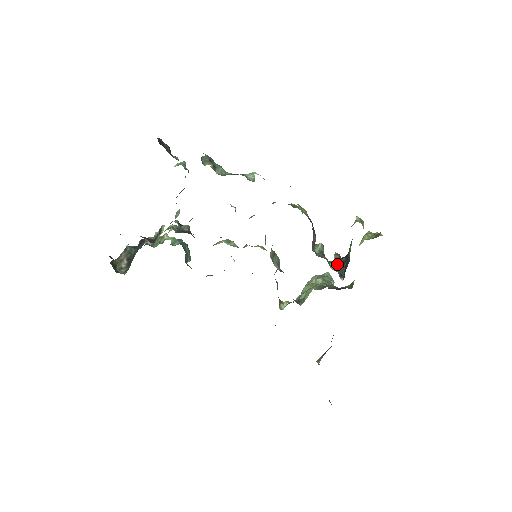
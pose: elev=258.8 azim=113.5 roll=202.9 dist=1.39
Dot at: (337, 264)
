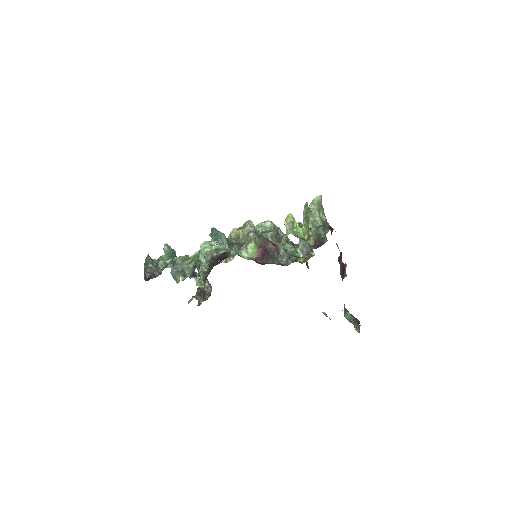
Dot at: (303, 244)
